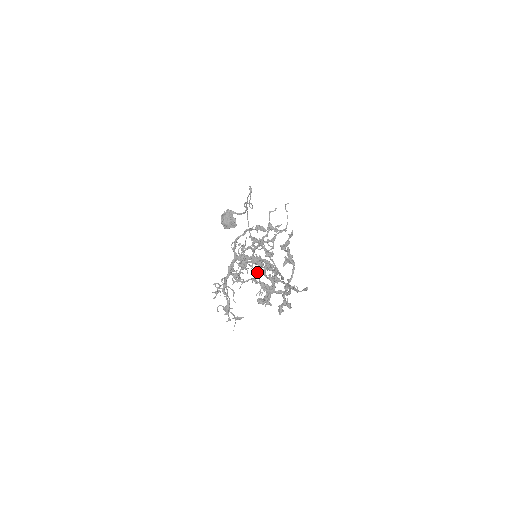
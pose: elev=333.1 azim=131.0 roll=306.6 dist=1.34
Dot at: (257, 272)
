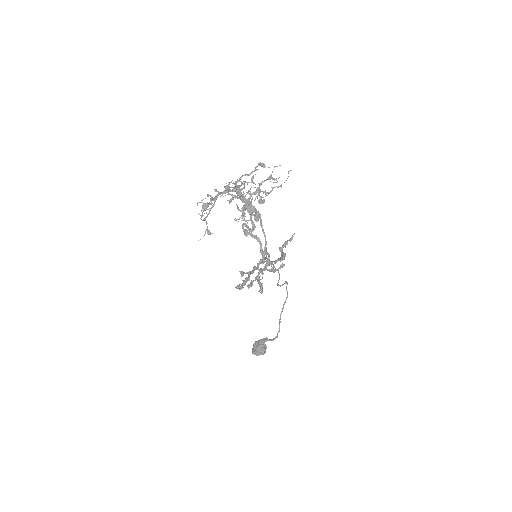
Dot at: (245, 205)
